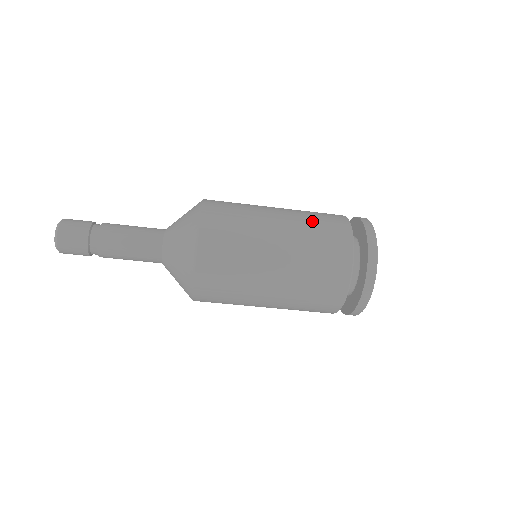
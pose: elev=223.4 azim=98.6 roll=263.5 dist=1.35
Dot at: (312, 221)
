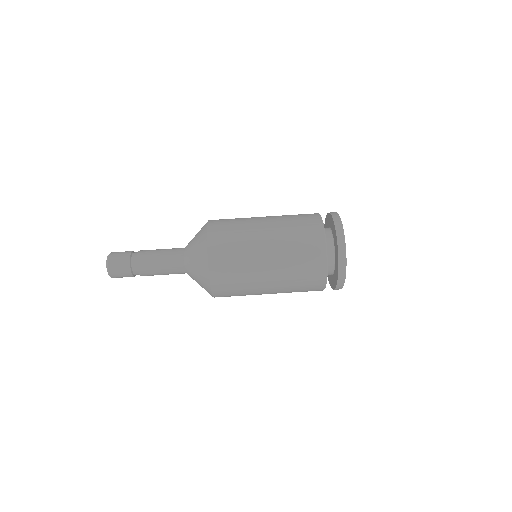
Dot at: (292, 225)
